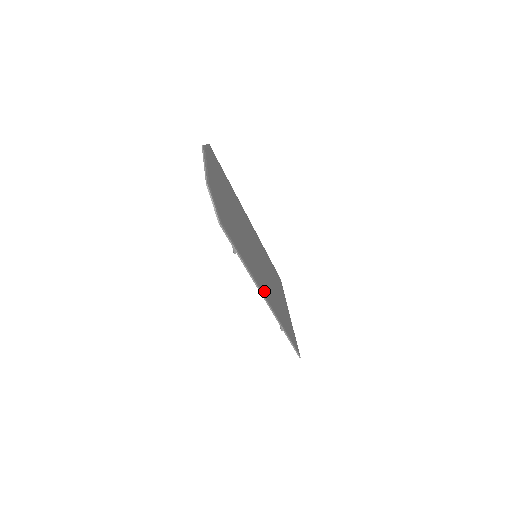
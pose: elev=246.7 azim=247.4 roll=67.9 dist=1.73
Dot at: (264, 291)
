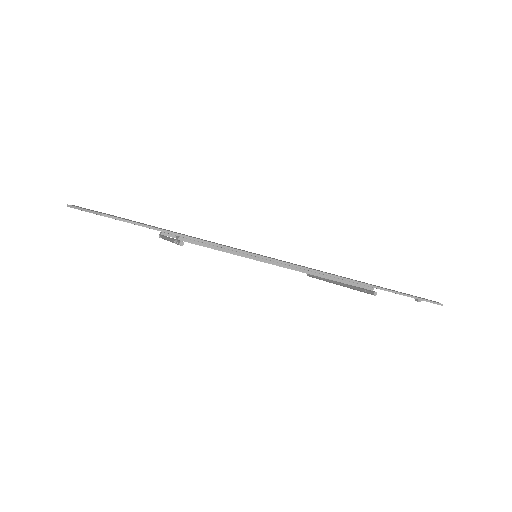
Dot at: occluded
